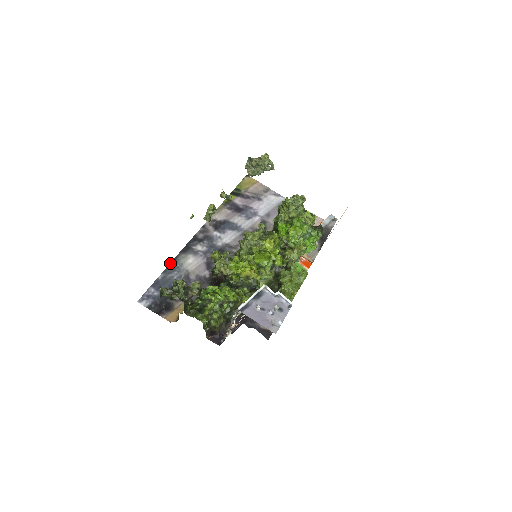
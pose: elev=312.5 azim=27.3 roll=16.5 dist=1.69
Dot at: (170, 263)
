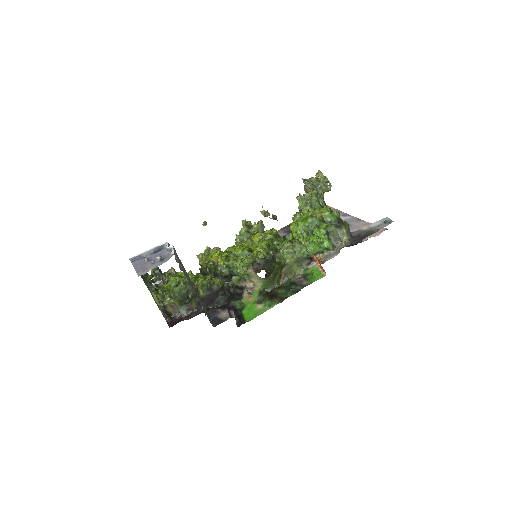
Dot at: occluded
